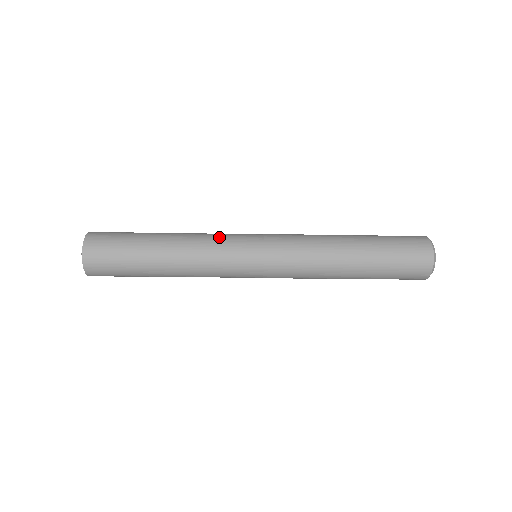
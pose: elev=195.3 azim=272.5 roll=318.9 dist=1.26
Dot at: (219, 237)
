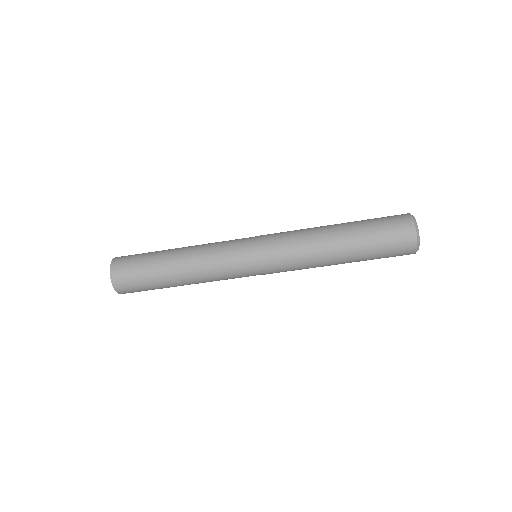
Dot at: occluded
